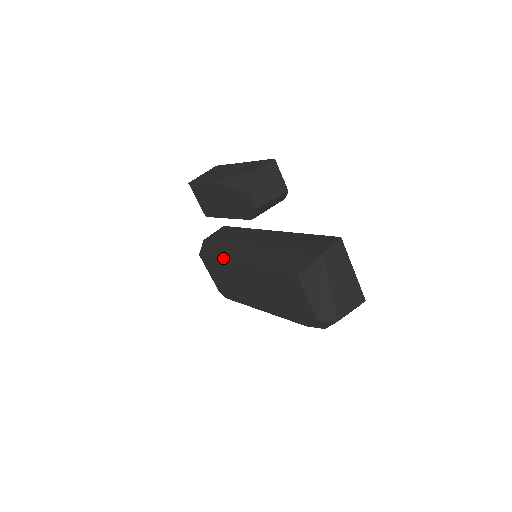
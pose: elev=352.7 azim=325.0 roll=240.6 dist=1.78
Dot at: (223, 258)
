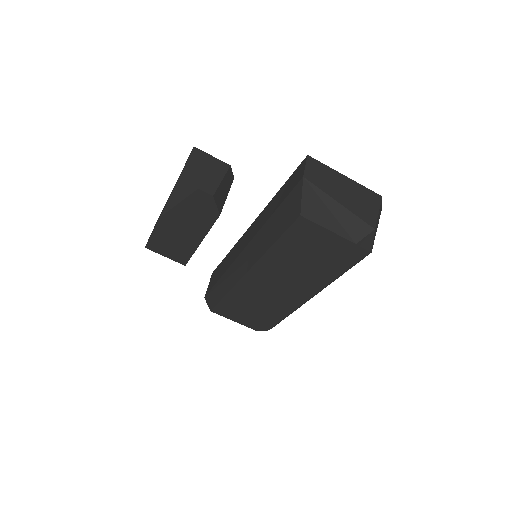
Dot at: (230, 287)
